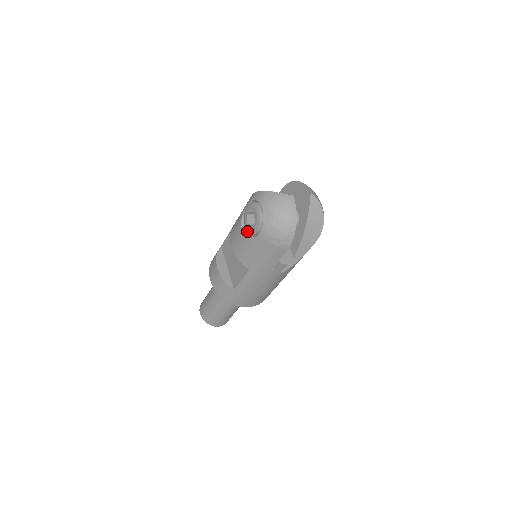
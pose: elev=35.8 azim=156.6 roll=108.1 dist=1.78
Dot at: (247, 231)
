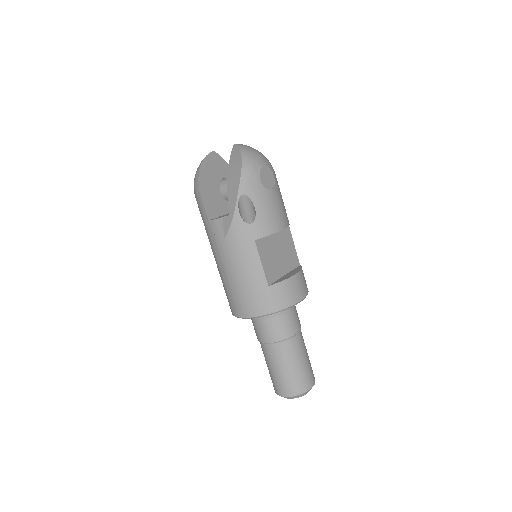
Dot at: occluded
